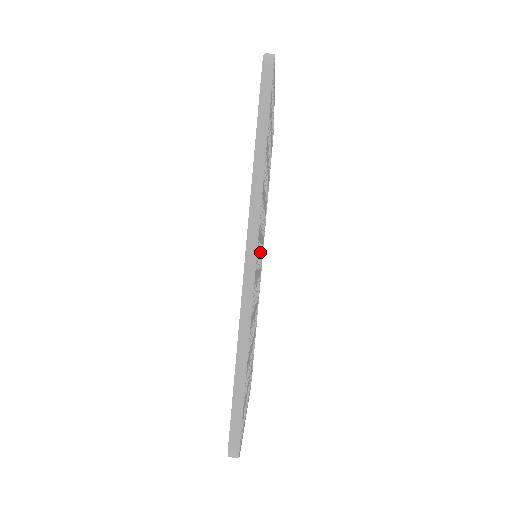
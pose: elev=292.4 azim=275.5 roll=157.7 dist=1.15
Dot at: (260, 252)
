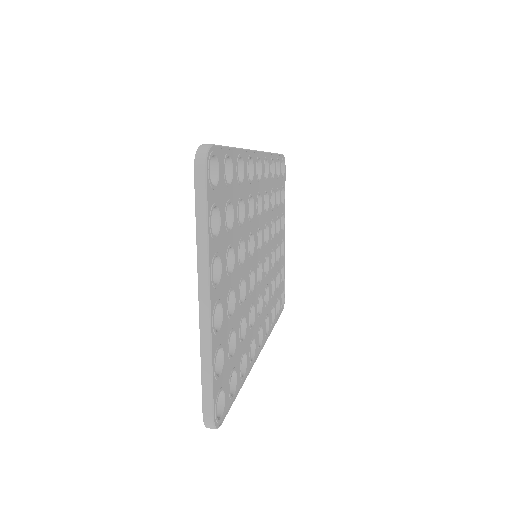
Dot at: (260, 248)
